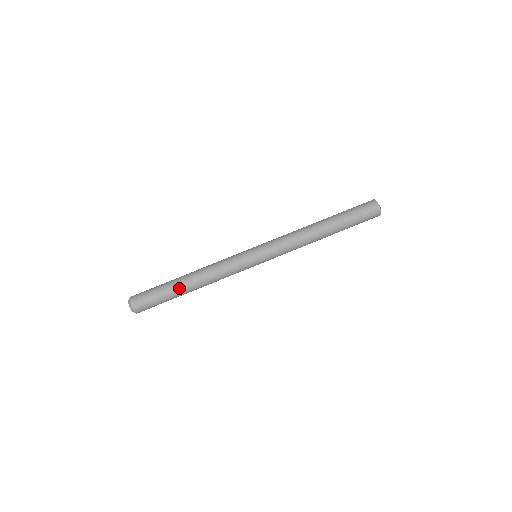
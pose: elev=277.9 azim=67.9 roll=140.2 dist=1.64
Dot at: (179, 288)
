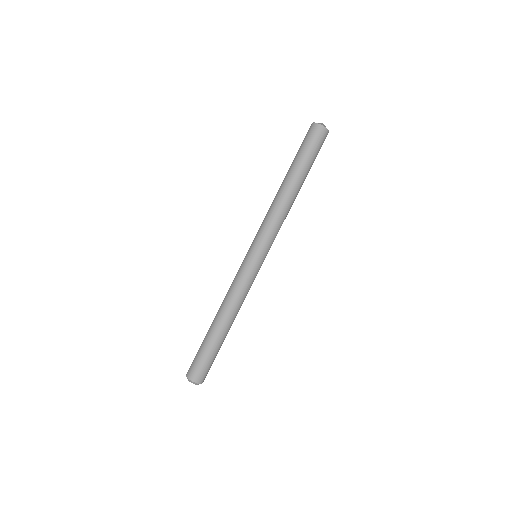
Dot at: (217, 336)
